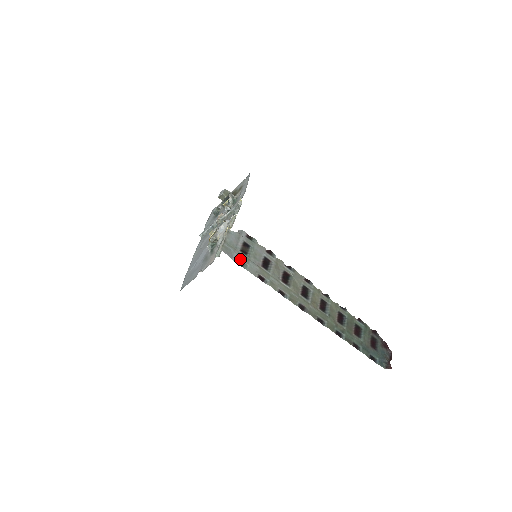
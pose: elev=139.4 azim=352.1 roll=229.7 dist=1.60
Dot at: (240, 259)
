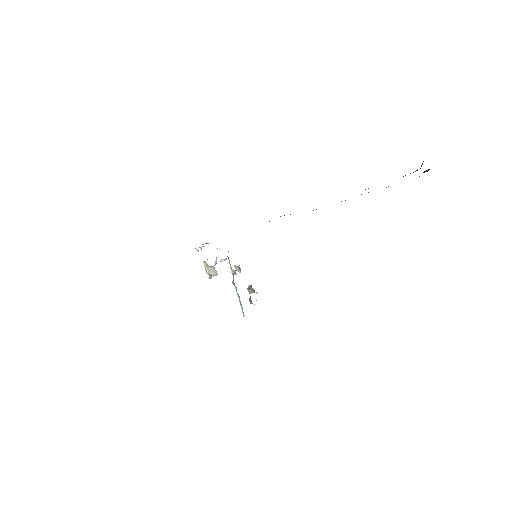
Dot at: occluded
